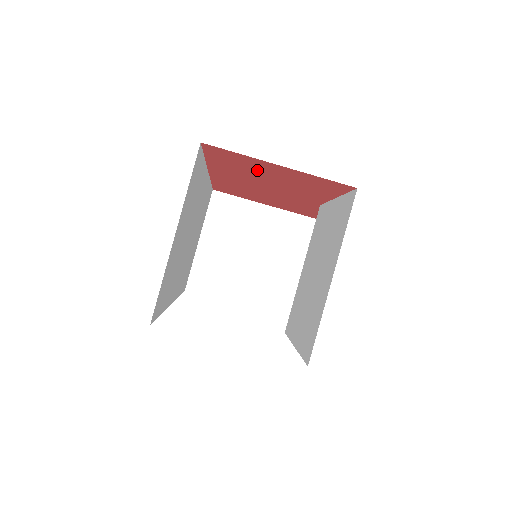
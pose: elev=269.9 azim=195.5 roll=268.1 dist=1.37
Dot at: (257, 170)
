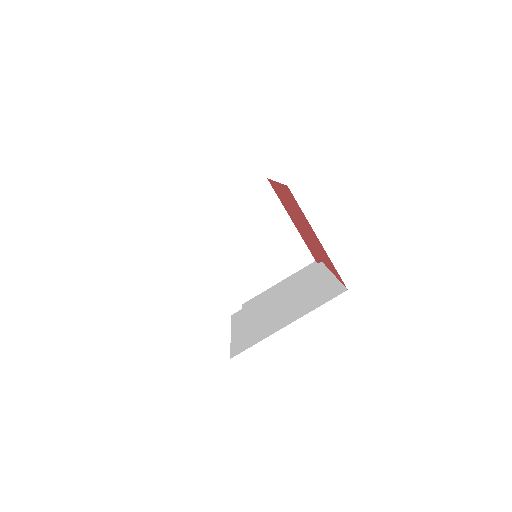
Dot at: (304, 221)
